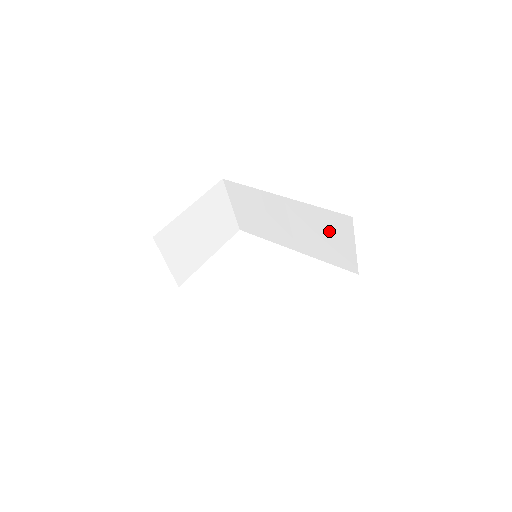
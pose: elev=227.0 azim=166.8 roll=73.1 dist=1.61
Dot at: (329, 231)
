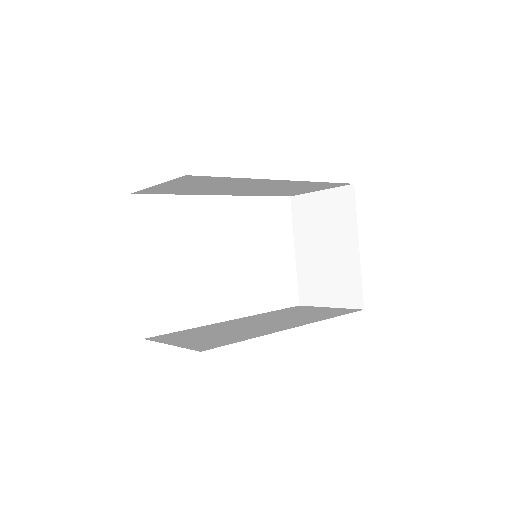
Dot at: (307, 188)
